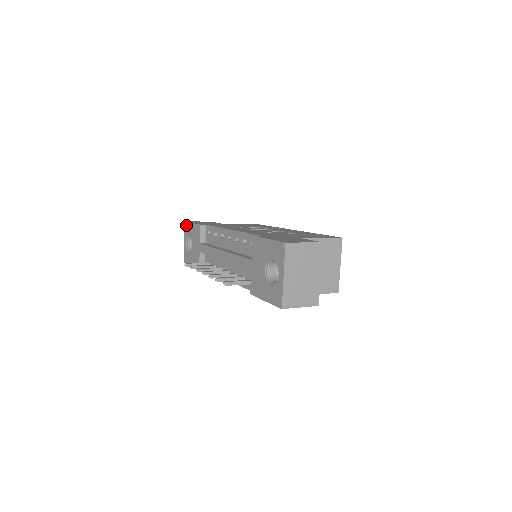
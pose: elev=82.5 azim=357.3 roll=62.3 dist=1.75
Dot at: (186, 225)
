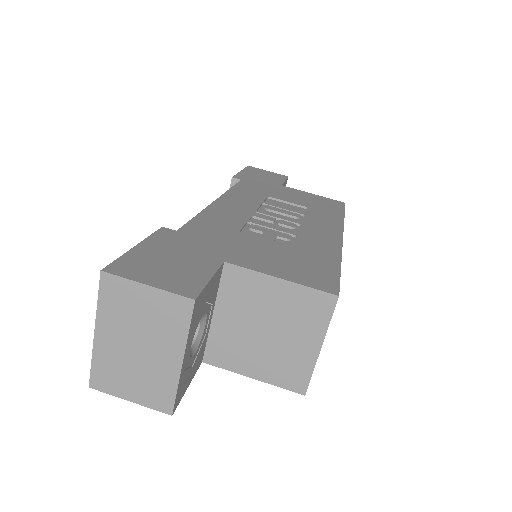
Dot at: occluded
